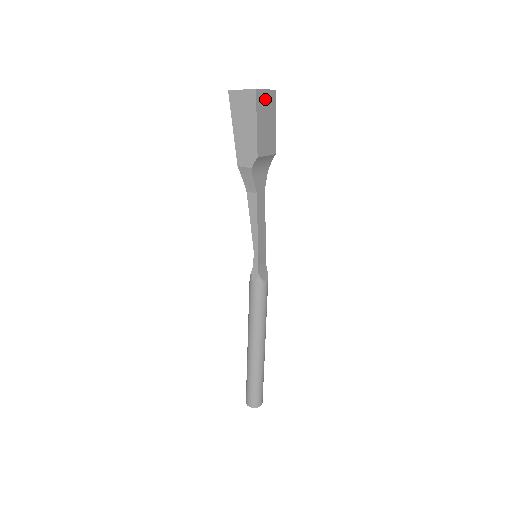
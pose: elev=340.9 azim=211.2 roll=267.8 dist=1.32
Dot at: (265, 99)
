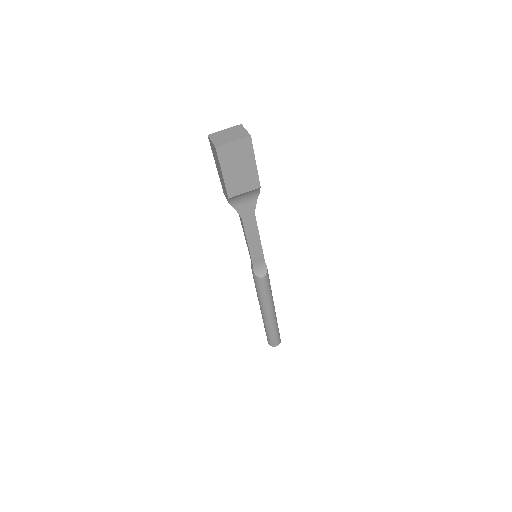
Dot at: (233, 150)
